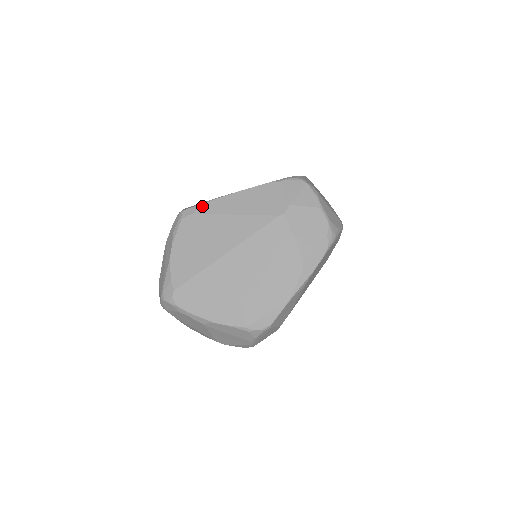
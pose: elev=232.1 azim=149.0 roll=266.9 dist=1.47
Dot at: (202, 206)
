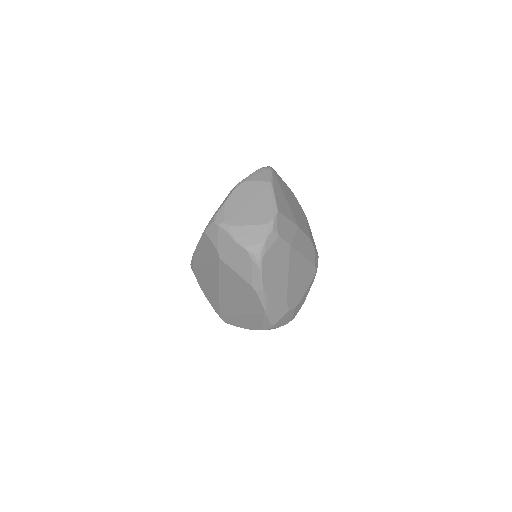
Dot at: (193, 261)
